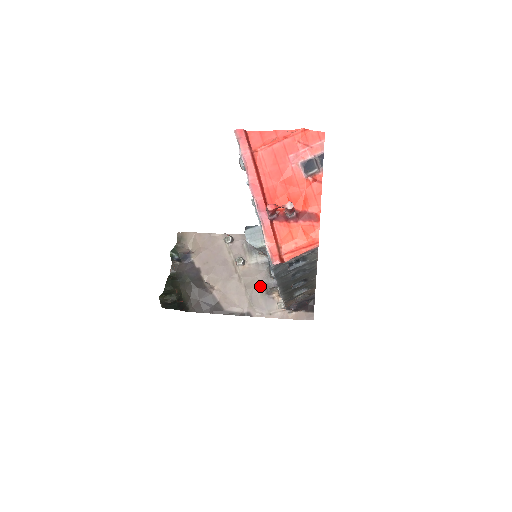
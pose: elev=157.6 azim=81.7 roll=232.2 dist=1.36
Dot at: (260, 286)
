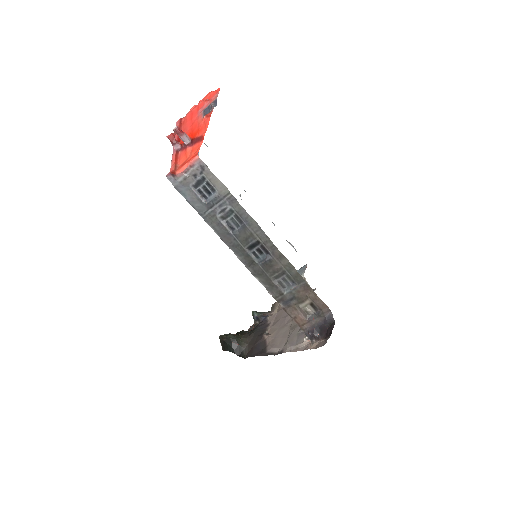
Dot at: occluded
